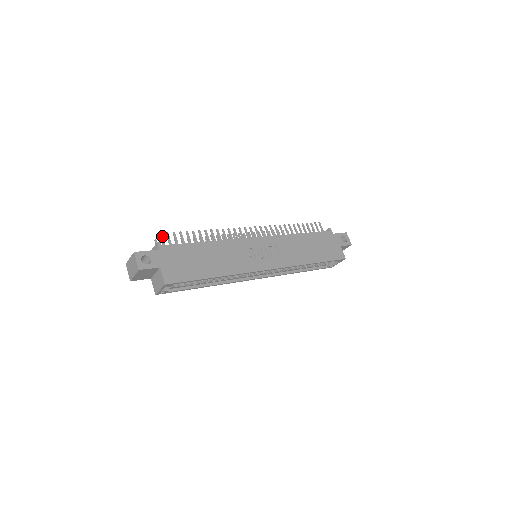
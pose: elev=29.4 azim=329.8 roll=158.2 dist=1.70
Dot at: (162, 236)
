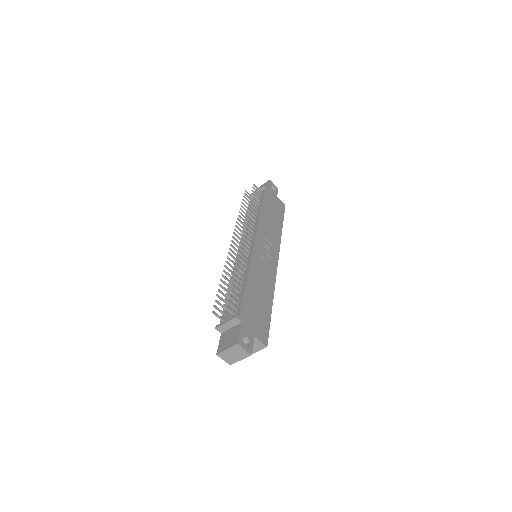
Dot at: (226, 306)
